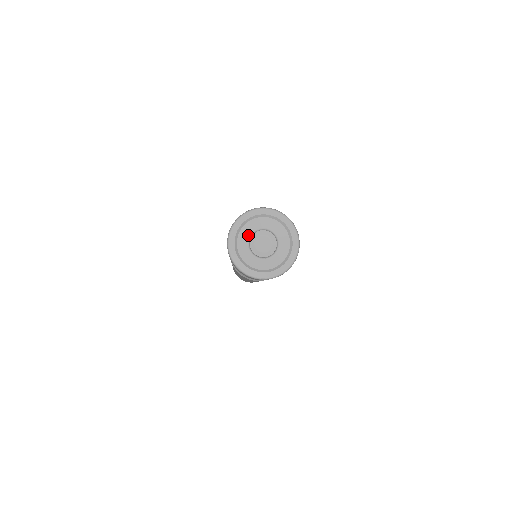
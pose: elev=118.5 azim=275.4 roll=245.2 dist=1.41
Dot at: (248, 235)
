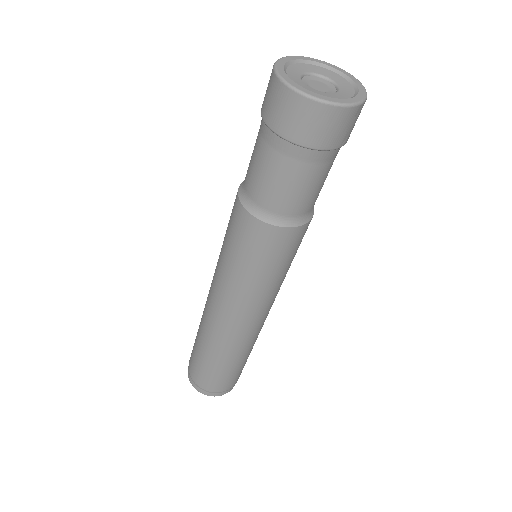
Dot at: (298, 74)
